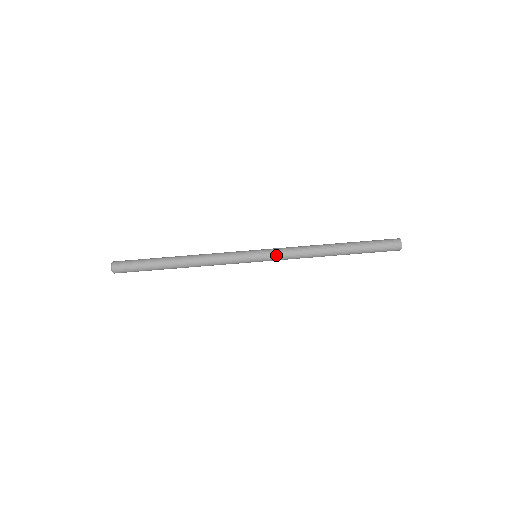
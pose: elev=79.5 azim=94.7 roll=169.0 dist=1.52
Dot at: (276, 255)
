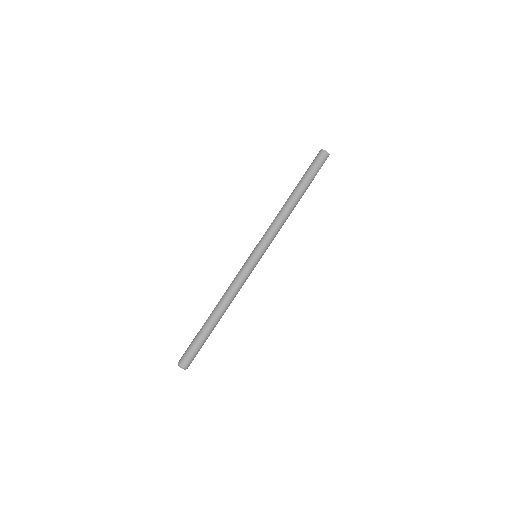
Dot at: (264, 239)
